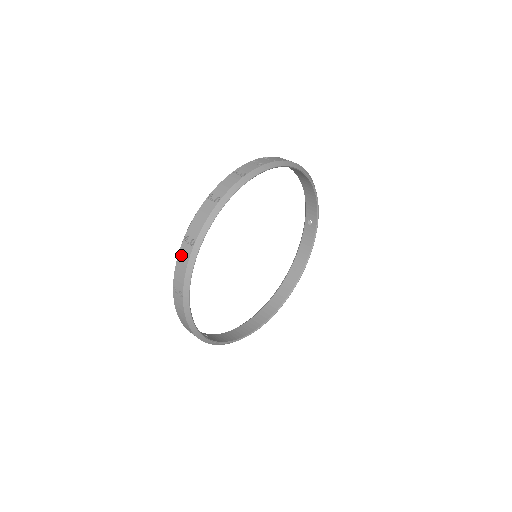
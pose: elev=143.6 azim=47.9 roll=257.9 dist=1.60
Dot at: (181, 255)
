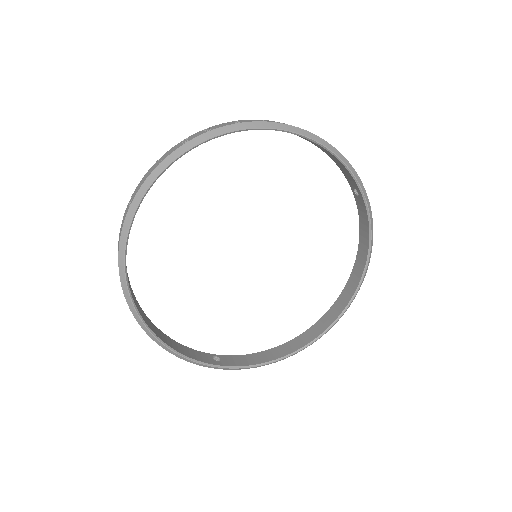
Dot at: occluded
